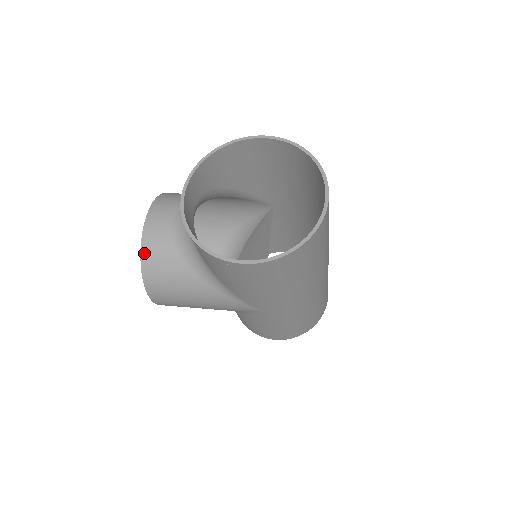
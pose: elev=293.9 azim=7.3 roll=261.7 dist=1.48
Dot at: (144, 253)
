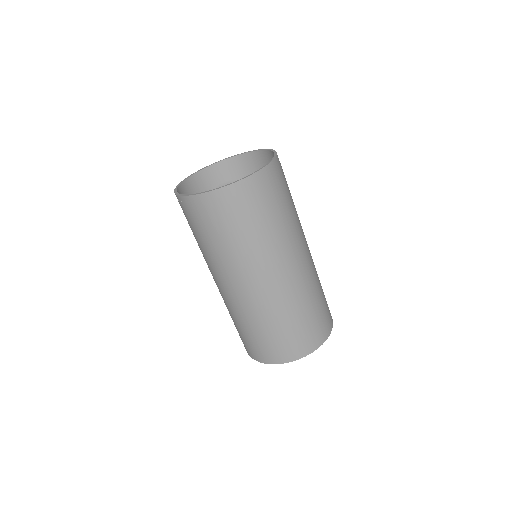
Dot at: occluded
